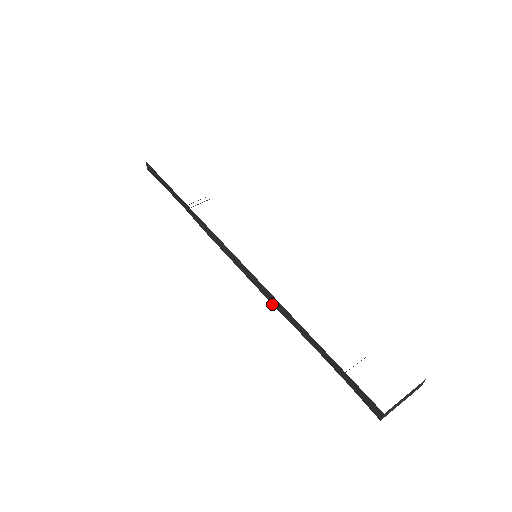
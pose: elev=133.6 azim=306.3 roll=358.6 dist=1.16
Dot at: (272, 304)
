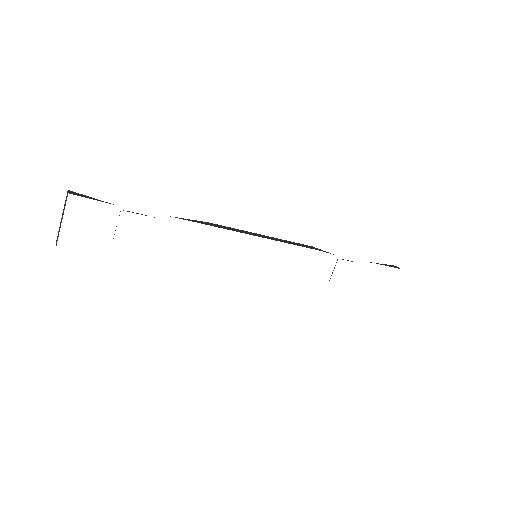
Dot at: occluded
